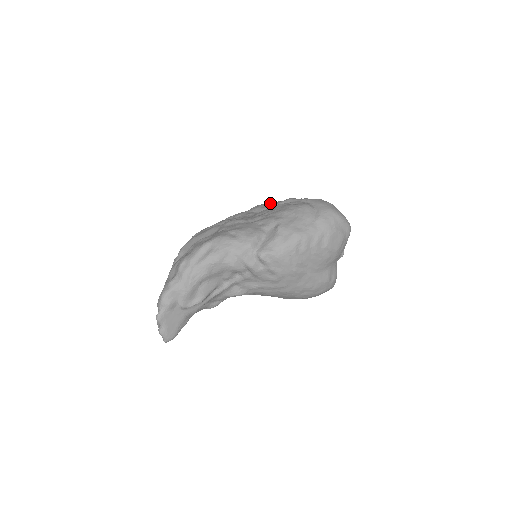
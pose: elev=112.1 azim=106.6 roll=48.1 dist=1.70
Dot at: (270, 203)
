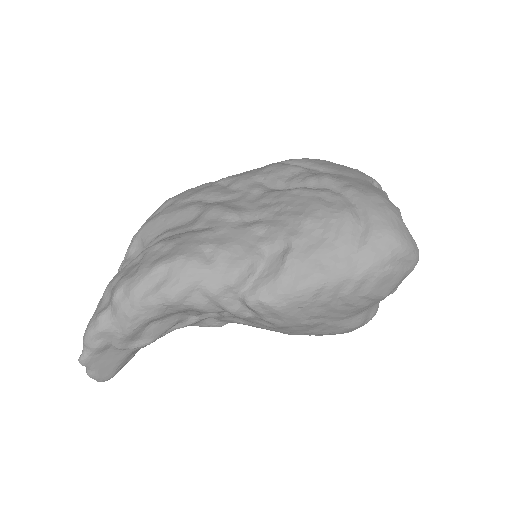
Dot at: (293, 170)
